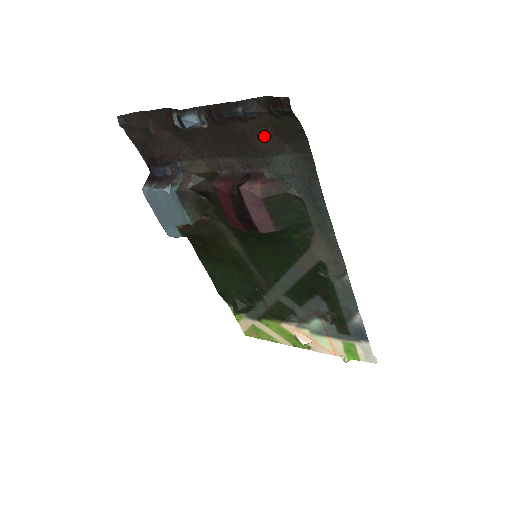
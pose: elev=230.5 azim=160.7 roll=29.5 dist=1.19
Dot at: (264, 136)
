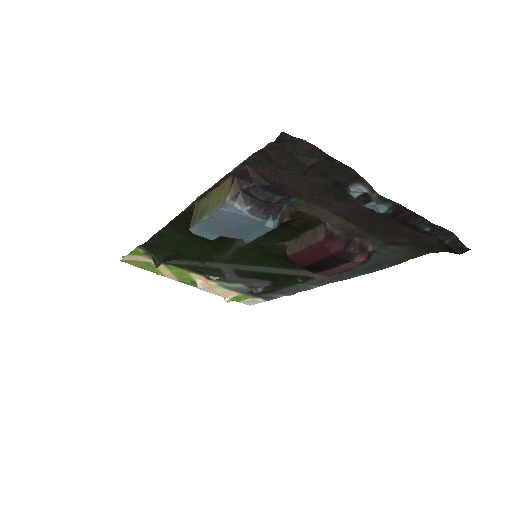
Dot at: (408, 238)
